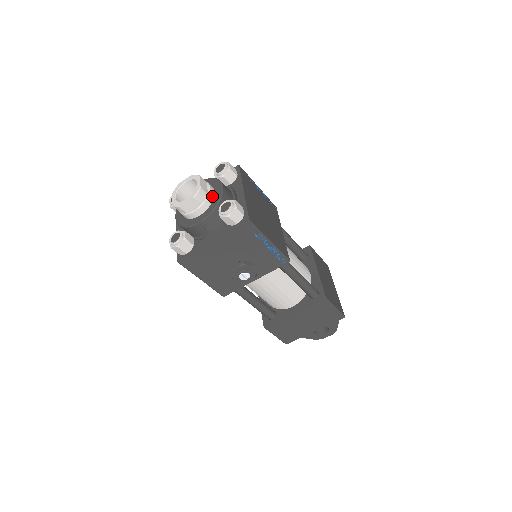
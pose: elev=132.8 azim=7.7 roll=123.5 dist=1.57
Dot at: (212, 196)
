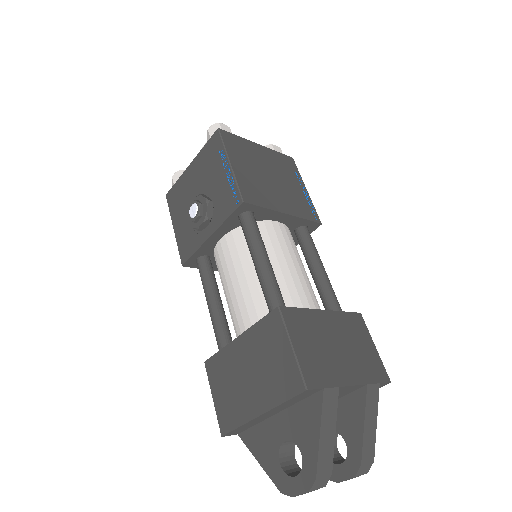
Dot at: occluded
